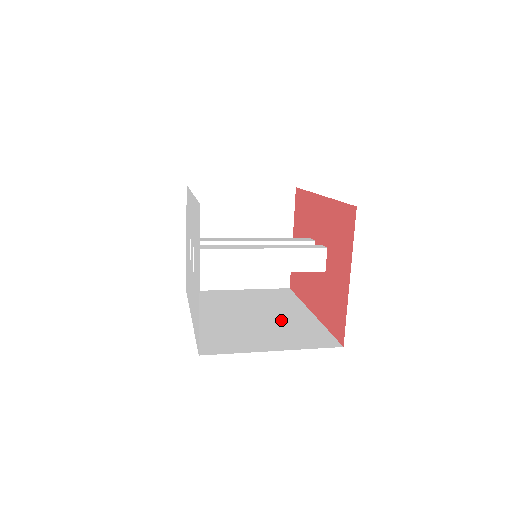
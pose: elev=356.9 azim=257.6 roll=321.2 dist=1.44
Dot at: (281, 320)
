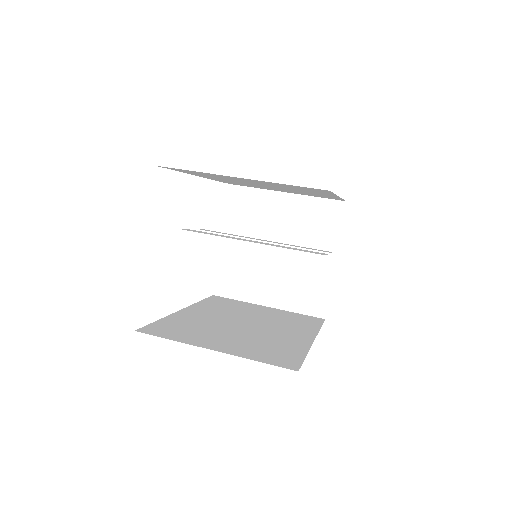
Dot at: (267, 334)
